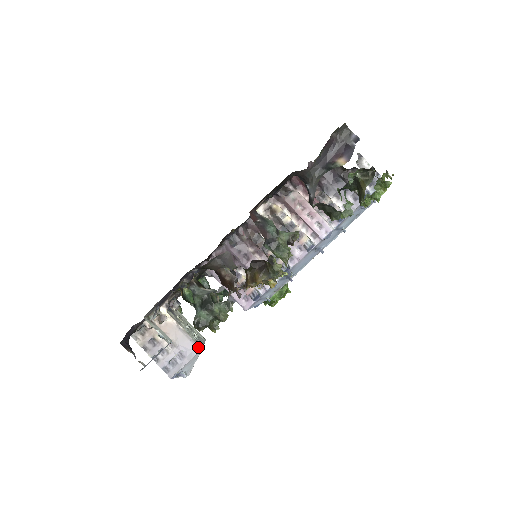
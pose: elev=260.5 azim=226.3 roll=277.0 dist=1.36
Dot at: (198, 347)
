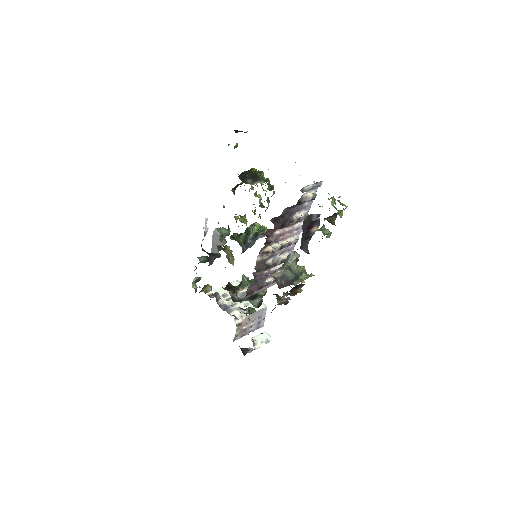
Dot at: (264, 308)
